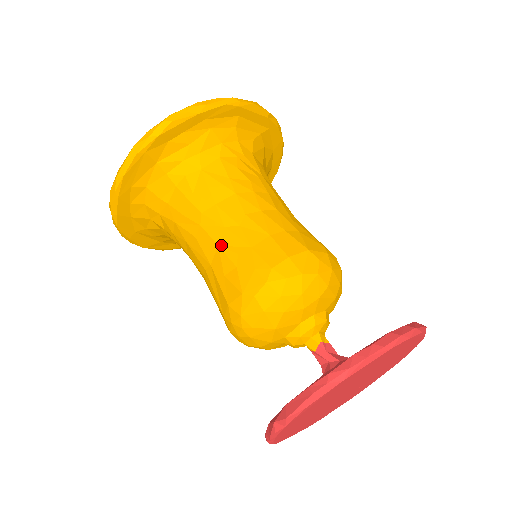
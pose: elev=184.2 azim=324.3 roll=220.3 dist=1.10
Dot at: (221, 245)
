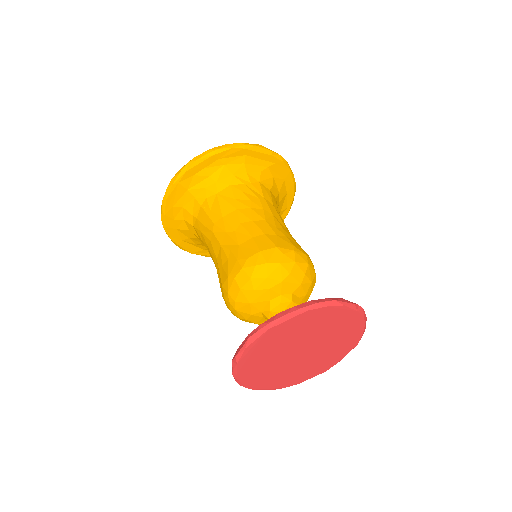
Dot at: (222, 245)
